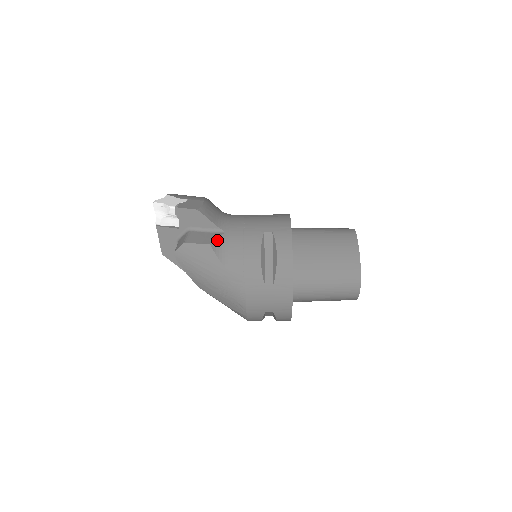
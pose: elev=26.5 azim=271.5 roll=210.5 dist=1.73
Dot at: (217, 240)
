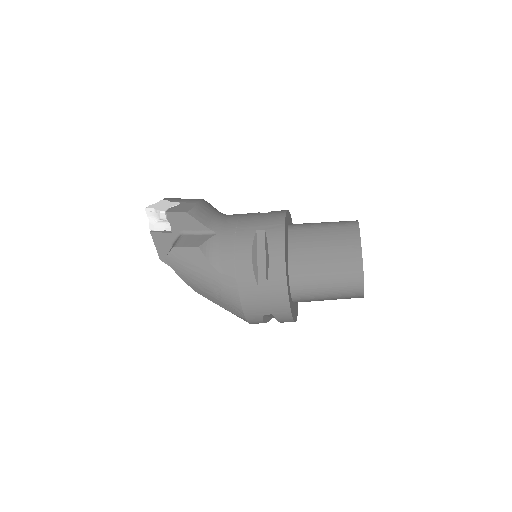
Dot at: (207, 242)
